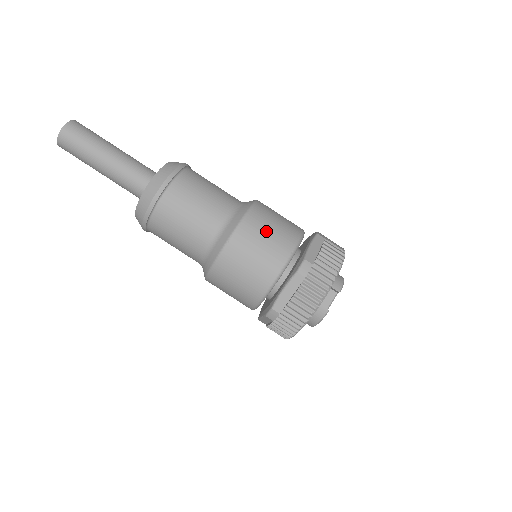
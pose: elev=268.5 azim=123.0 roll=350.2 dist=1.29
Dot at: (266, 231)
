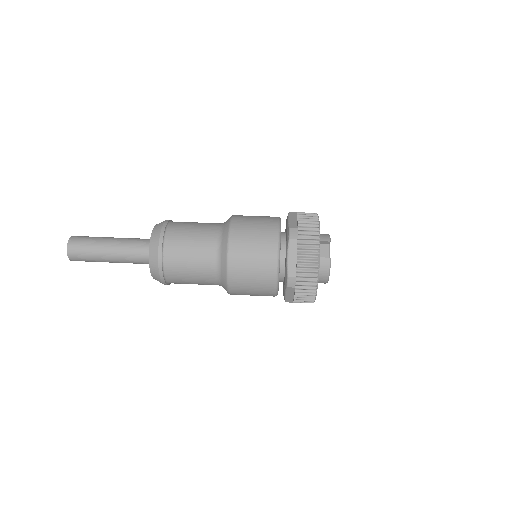
Dot at: (251, 226)
